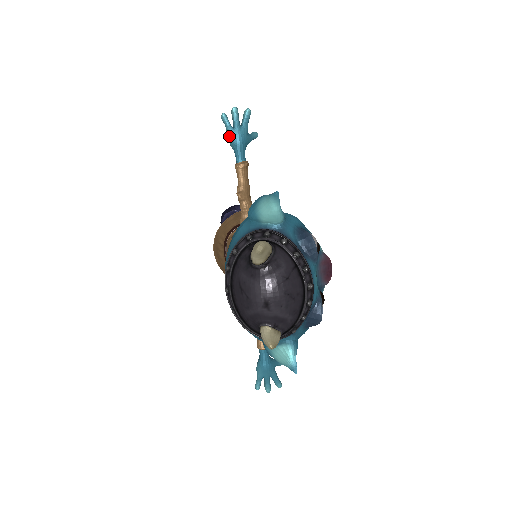
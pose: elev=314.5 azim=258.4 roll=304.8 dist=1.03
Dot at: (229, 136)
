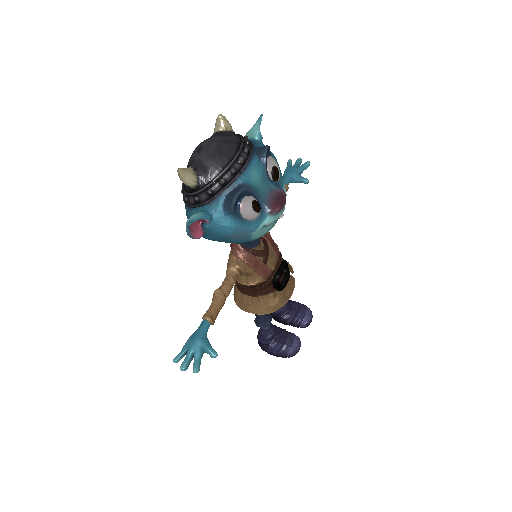
Dot at: (285, 170)
